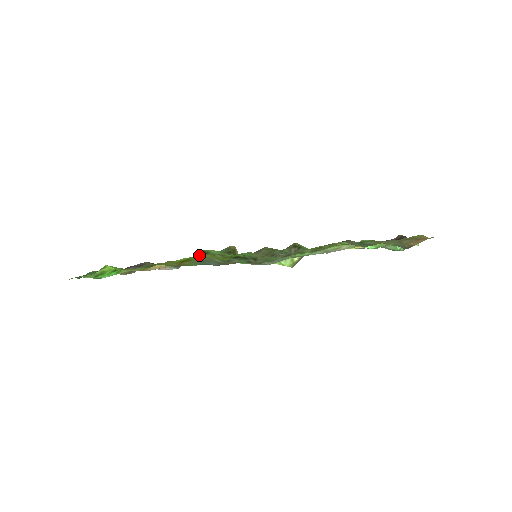
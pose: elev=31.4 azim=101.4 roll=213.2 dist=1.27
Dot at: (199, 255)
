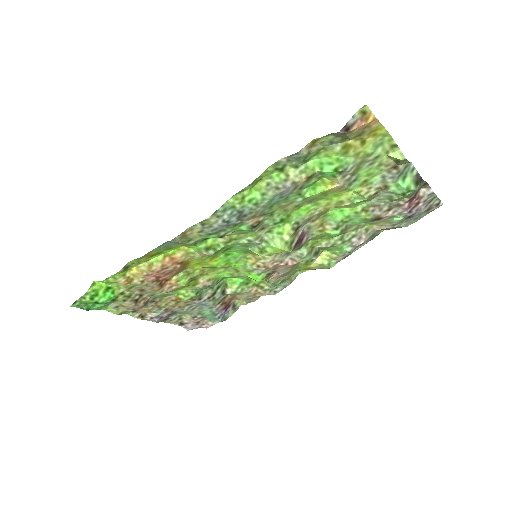
Dot at: (197, 268)
